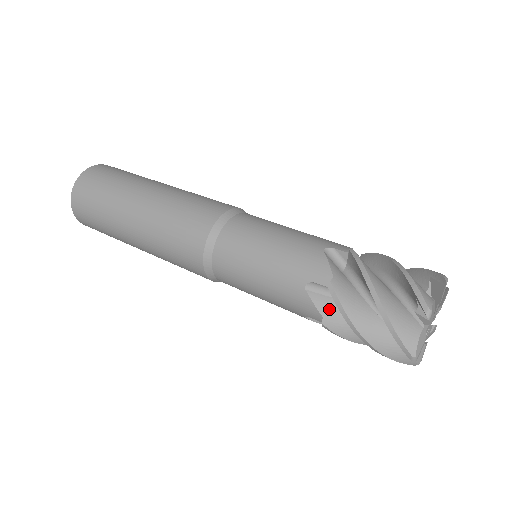
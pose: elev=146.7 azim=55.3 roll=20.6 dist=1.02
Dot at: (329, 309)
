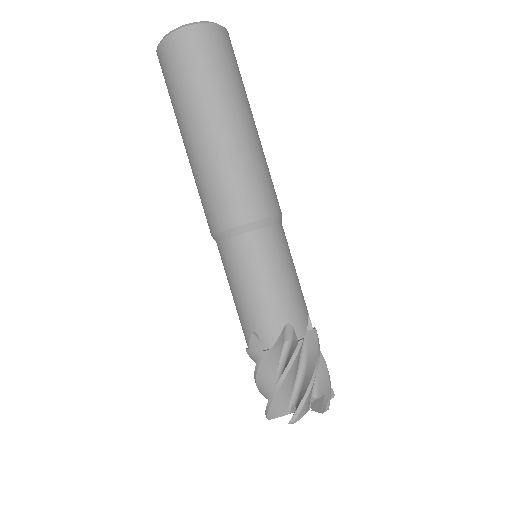
Dot at: occluded
